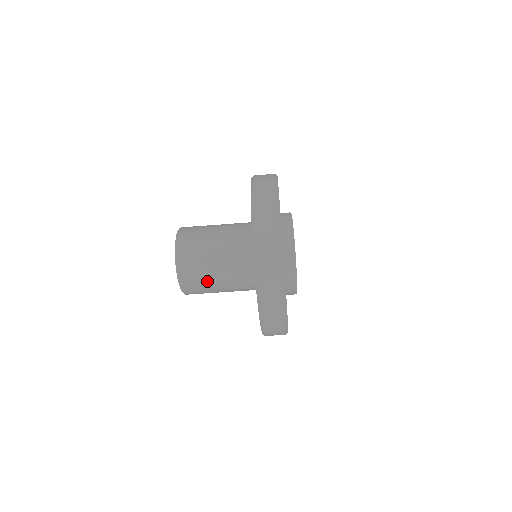
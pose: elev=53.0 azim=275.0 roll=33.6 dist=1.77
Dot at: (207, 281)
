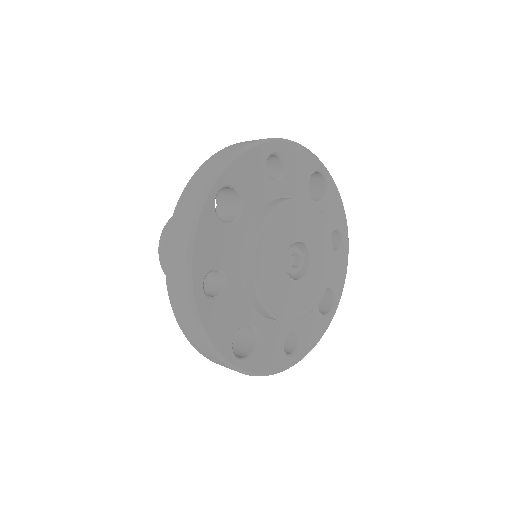
Dot at: occluded
